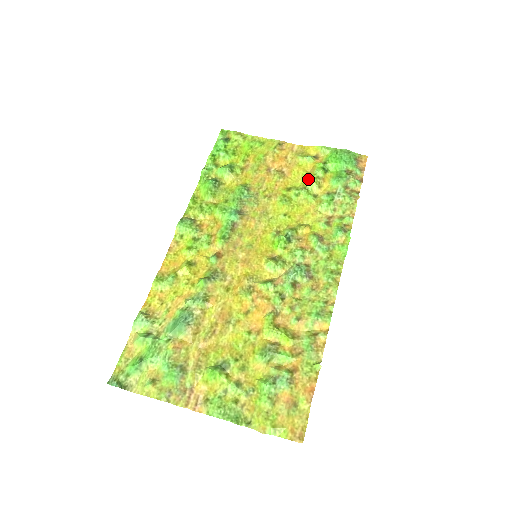
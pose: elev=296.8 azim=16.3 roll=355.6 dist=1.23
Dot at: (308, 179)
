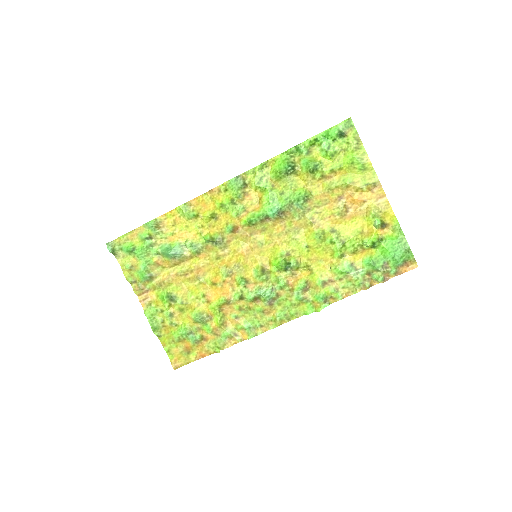
Dot at: (353, 240)
